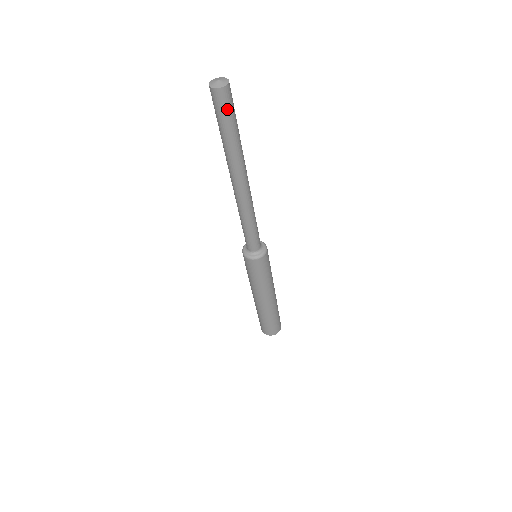
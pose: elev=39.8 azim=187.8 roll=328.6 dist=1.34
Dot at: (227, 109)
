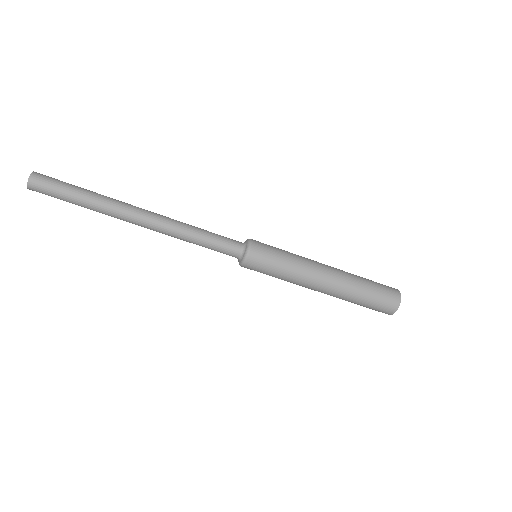
Dot at: (50, 192)
